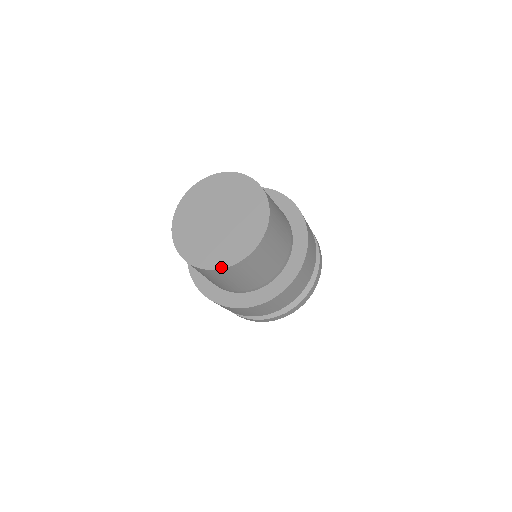
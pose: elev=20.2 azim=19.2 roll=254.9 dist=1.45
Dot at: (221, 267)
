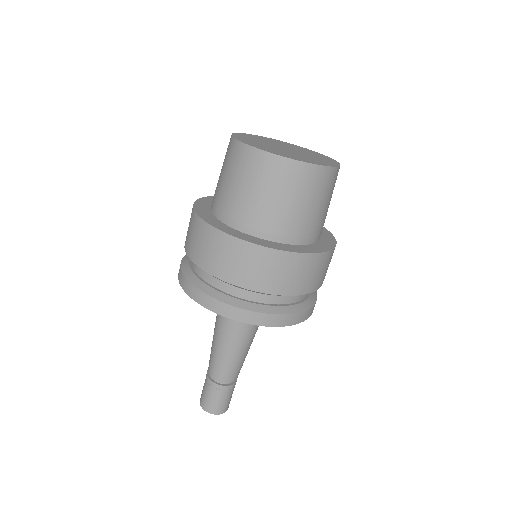
Dot at: (309, 162)
